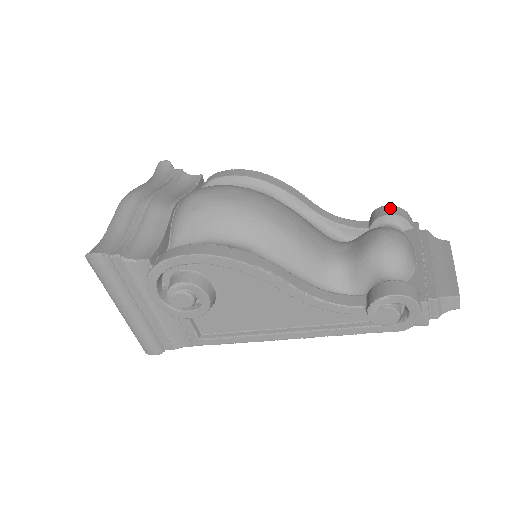
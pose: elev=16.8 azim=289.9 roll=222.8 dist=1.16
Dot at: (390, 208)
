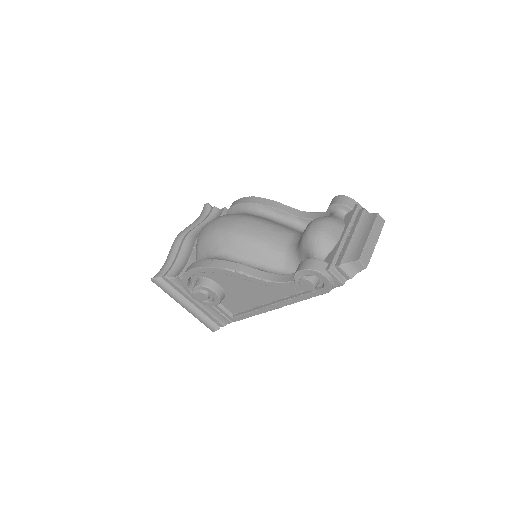
Dot at: (336, 198)
